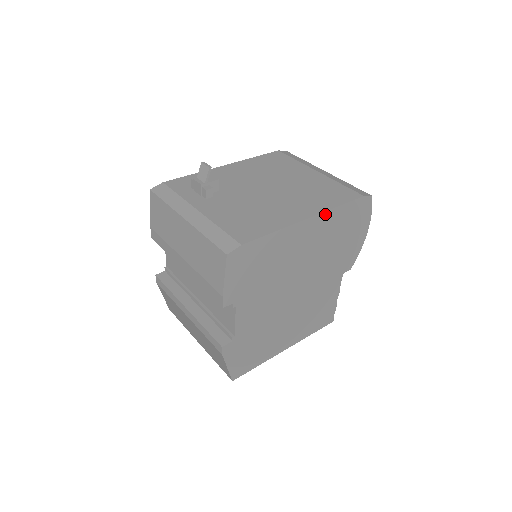
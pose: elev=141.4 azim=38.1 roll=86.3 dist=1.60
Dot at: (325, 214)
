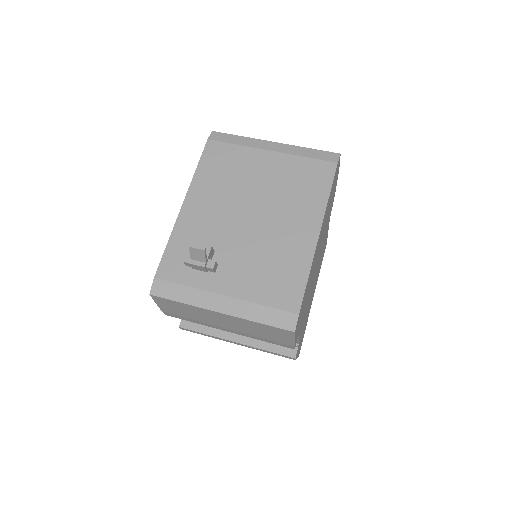
Dot at: occluded
